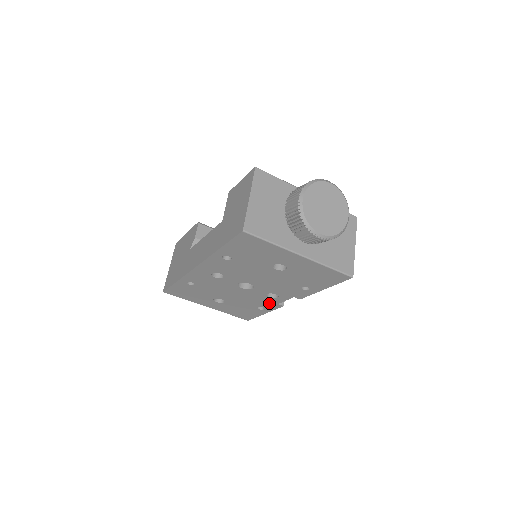
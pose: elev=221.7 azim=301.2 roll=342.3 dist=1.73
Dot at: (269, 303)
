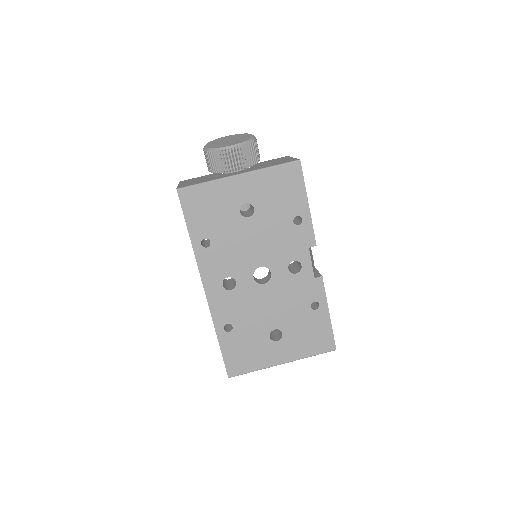
Dot at: (308, 286)
